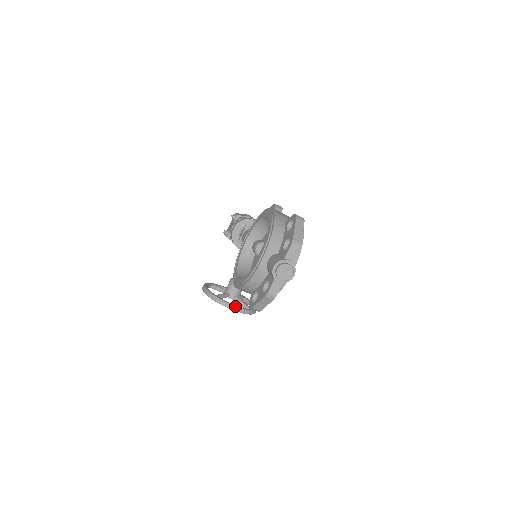
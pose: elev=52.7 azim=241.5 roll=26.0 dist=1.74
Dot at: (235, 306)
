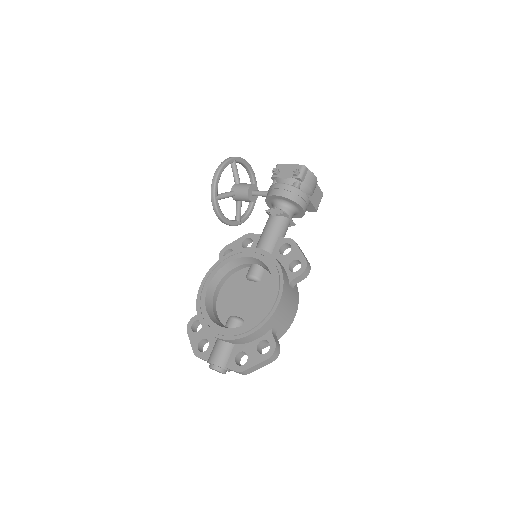
Dot at: (224, 220)
